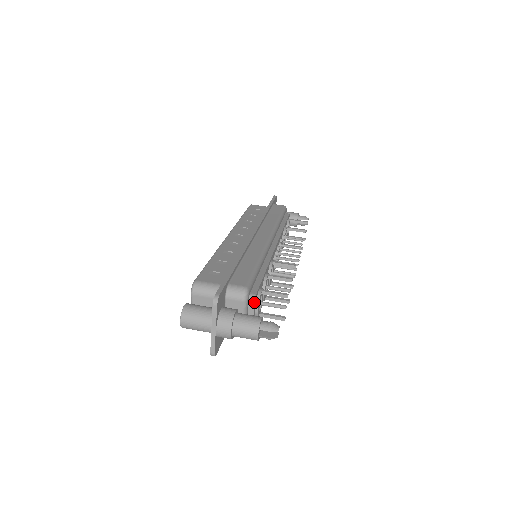
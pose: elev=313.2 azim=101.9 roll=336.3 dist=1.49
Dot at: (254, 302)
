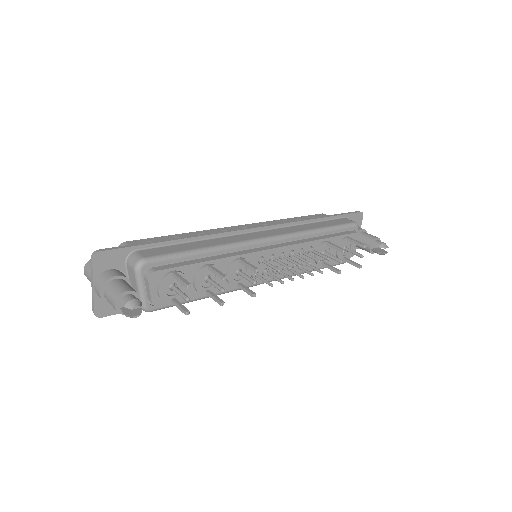
Dot at: (149, 277)
